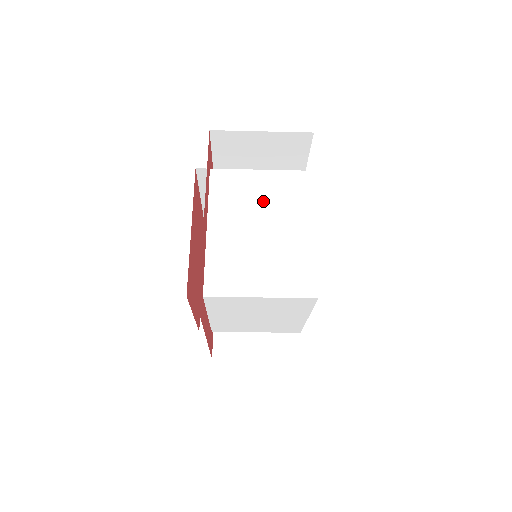
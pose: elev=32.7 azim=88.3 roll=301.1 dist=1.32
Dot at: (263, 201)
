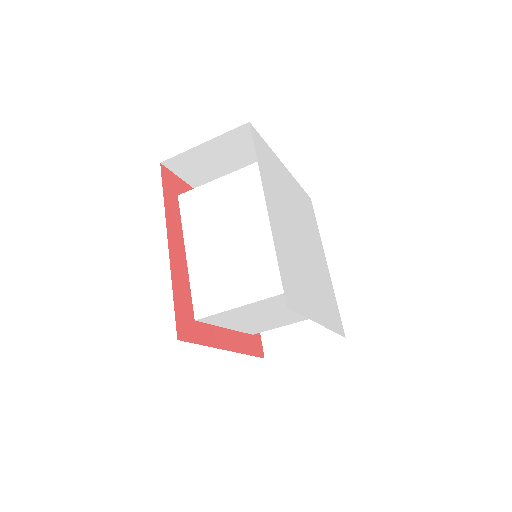
Dot at: (228, 209)
